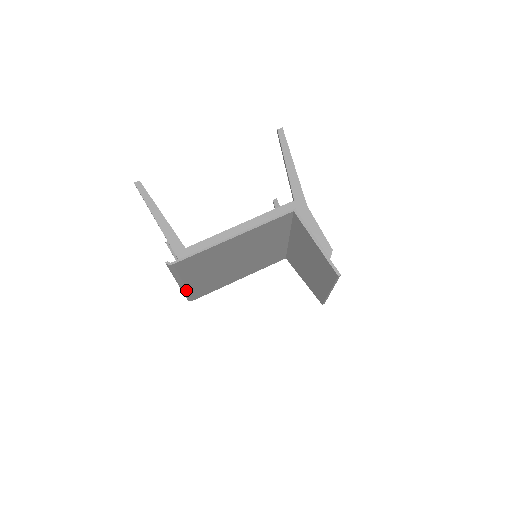
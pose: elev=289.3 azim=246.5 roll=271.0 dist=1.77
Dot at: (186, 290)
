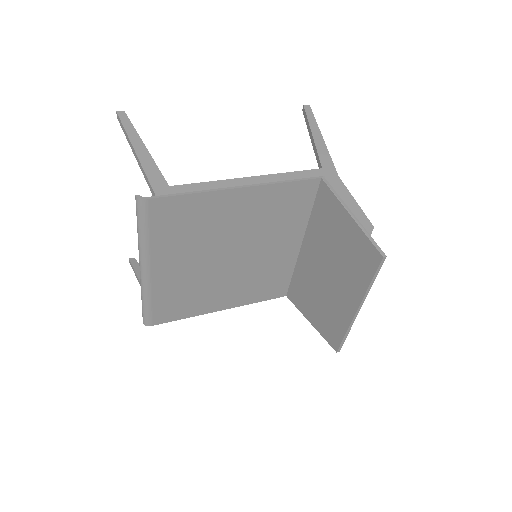
Dot at: (148, 290)
